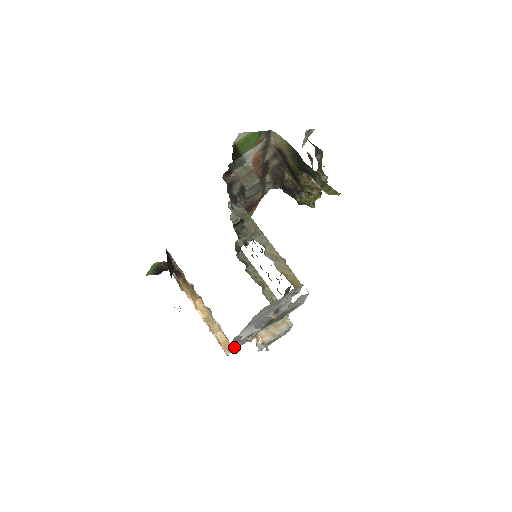
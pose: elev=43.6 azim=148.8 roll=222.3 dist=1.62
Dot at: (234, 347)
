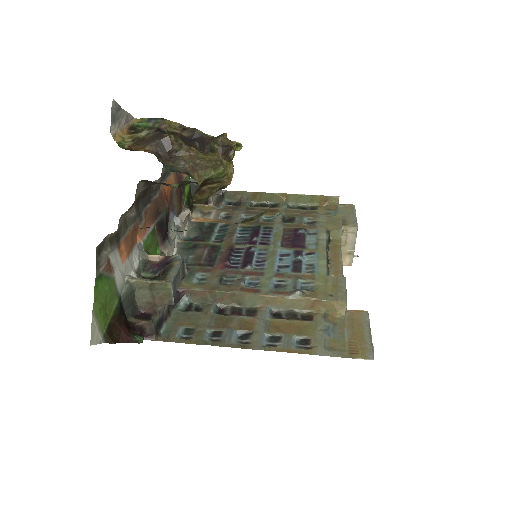
Dot at: occluded
